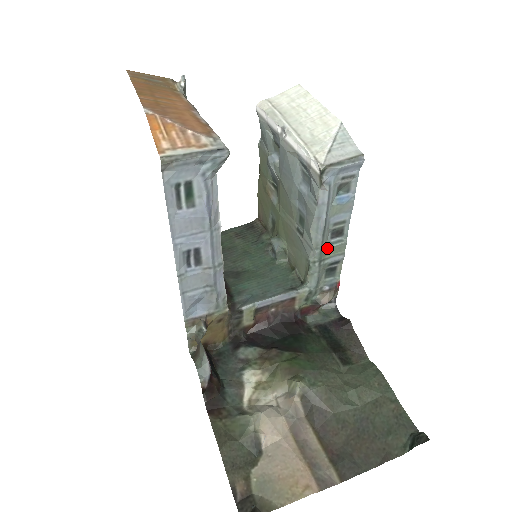
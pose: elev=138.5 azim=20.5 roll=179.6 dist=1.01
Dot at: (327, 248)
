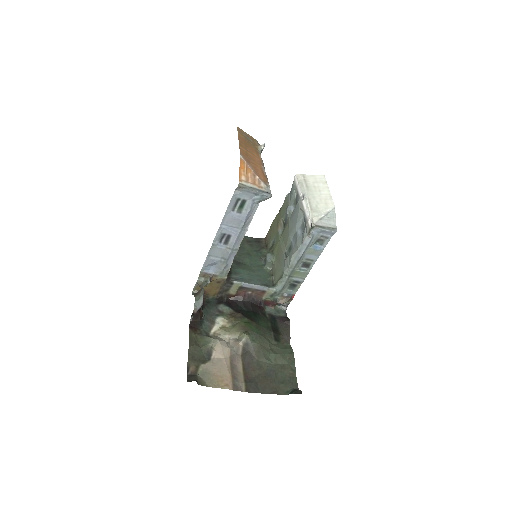
Dot at: (297, 271)
